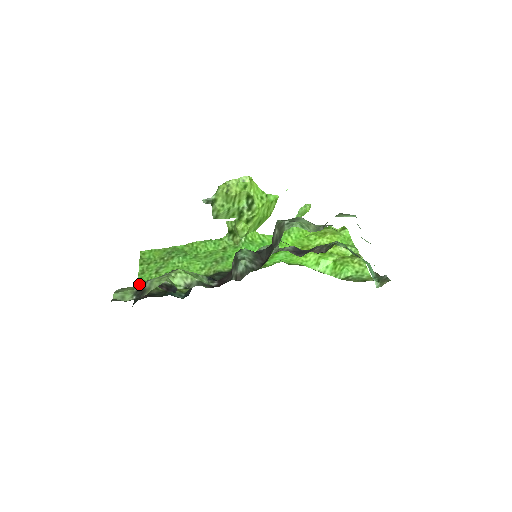
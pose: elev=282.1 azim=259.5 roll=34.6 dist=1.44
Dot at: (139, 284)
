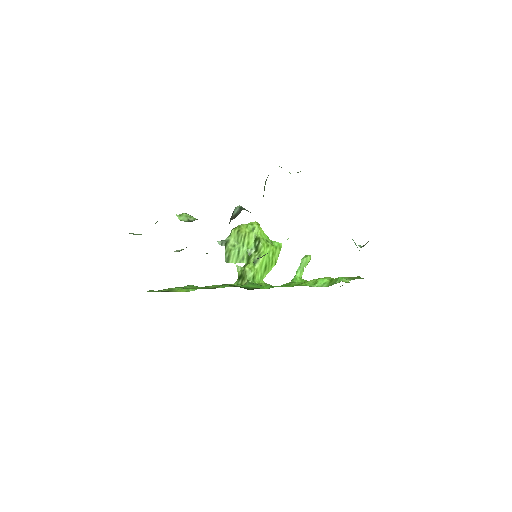
Dot at: (150, 290)
